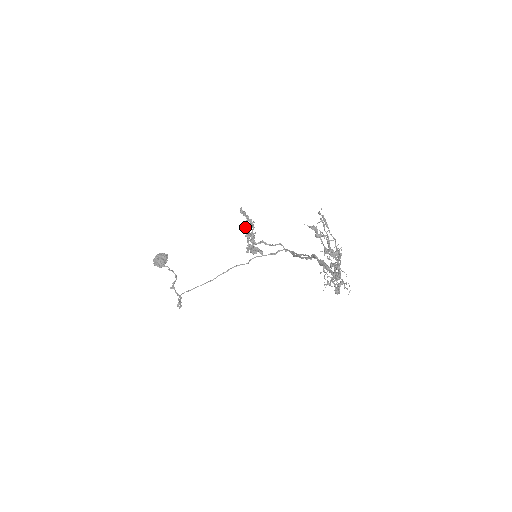
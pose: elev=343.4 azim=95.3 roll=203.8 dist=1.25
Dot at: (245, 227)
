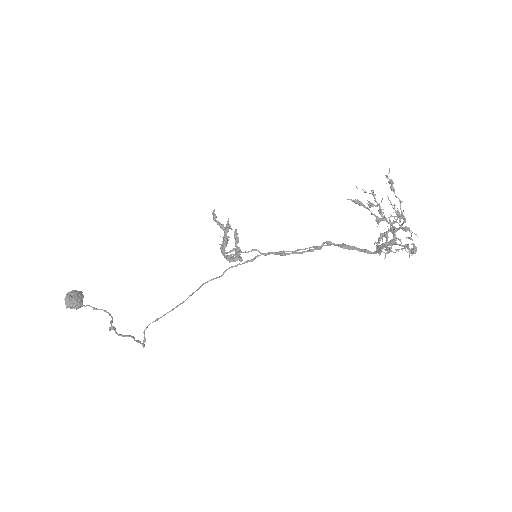
Dot at: (225, 230)
